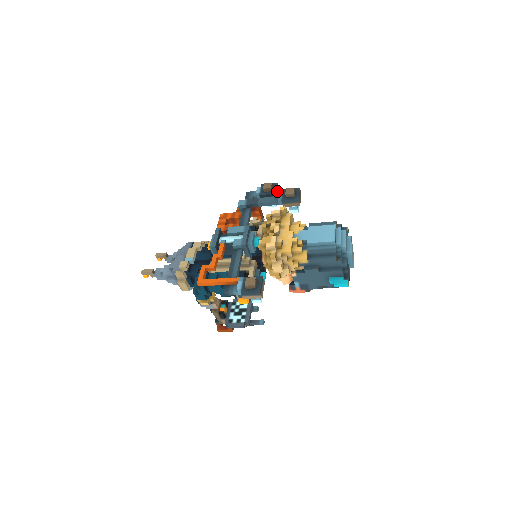
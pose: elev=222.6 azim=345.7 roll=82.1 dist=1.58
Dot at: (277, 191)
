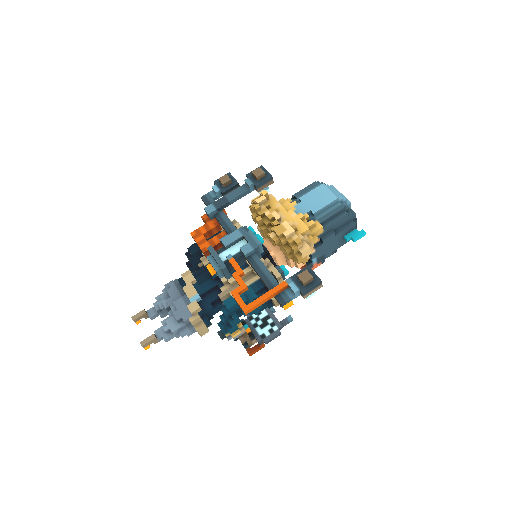
Dot at: occluded
